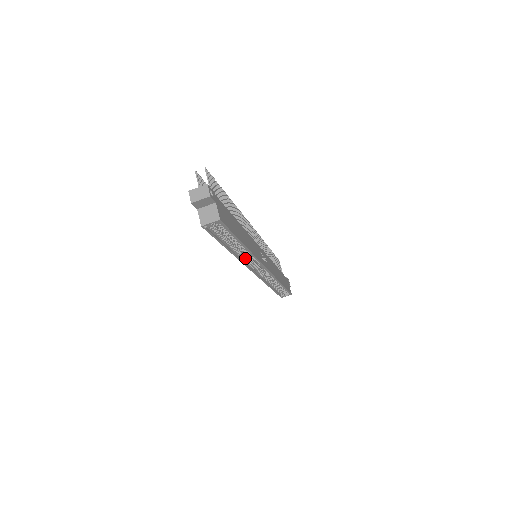
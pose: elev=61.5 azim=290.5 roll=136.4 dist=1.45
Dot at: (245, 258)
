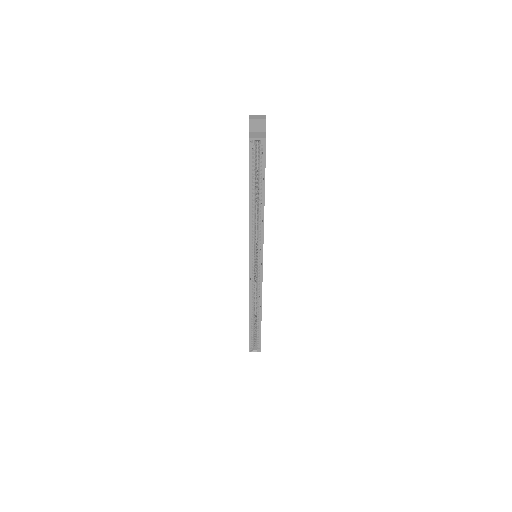
Dot at: (254, 231)
